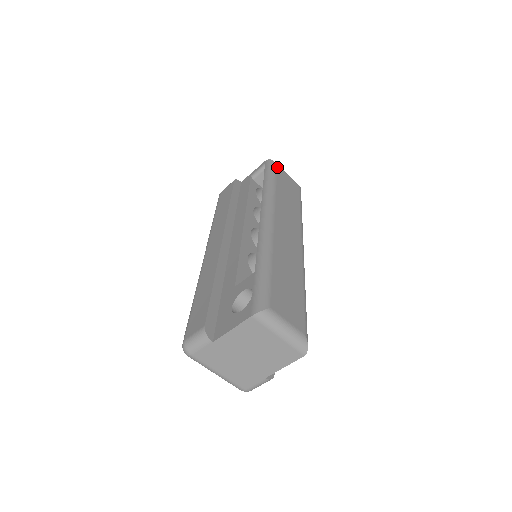
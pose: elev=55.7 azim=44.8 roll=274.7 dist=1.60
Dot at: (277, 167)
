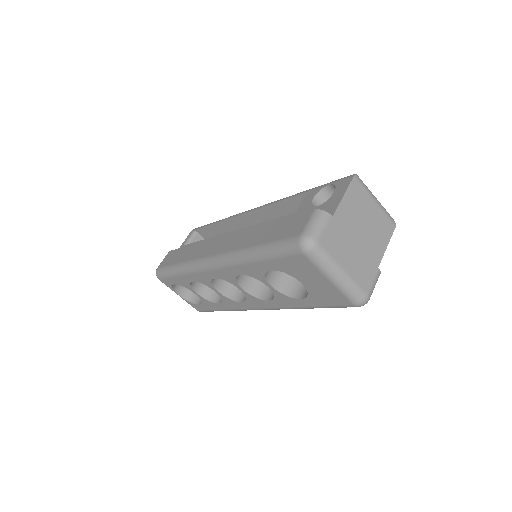
Dot at: occluded
